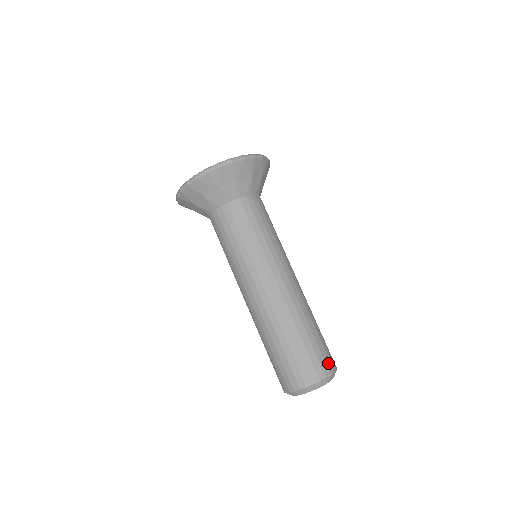
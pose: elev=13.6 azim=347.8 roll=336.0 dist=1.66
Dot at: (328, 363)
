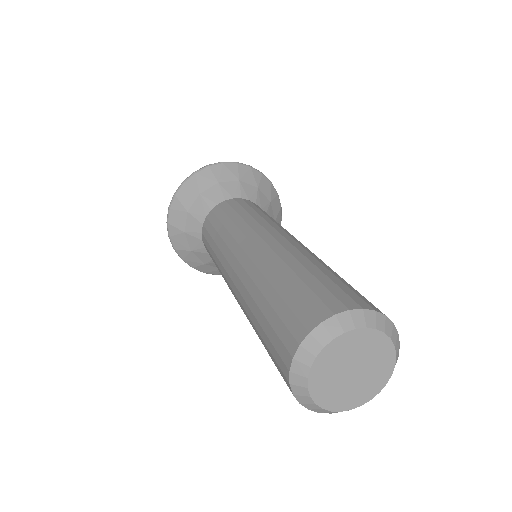
Dot at: occluded
